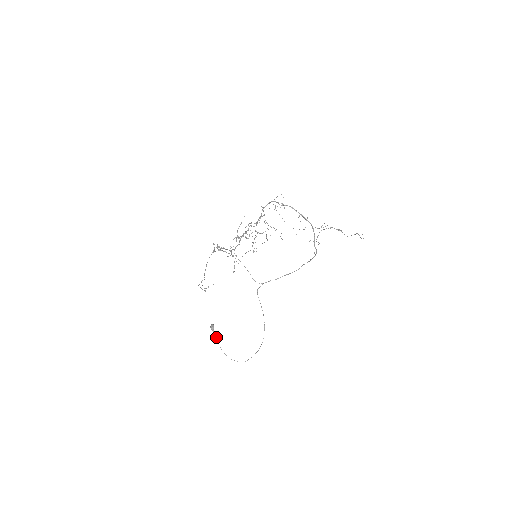
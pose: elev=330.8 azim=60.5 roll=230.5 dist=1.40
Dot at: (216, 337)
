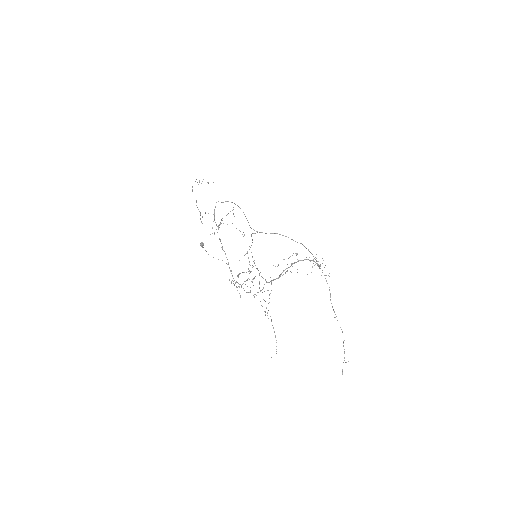
Dot at: occluded
